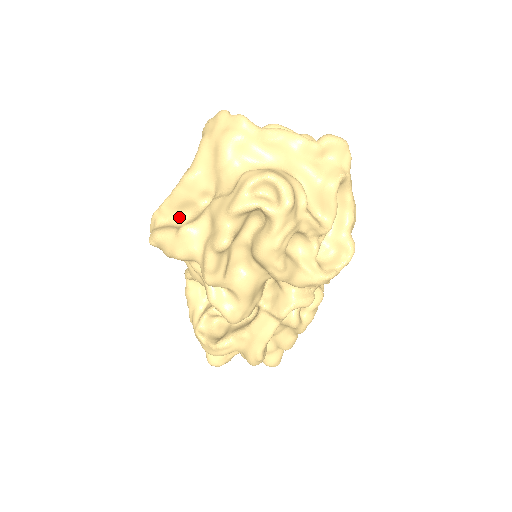
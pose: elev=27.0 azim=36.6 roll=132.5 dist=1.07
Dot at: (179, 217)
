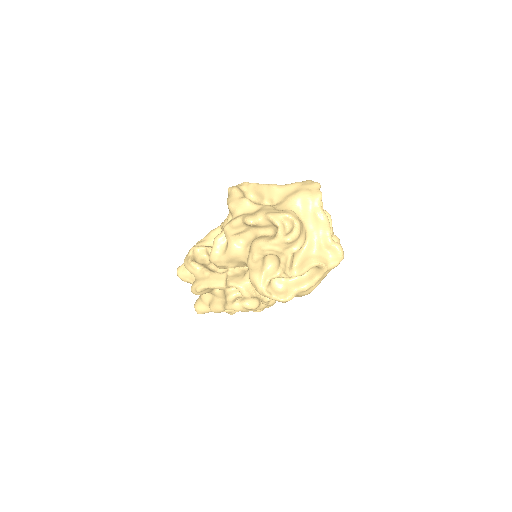
Dot at: (251, 196)
